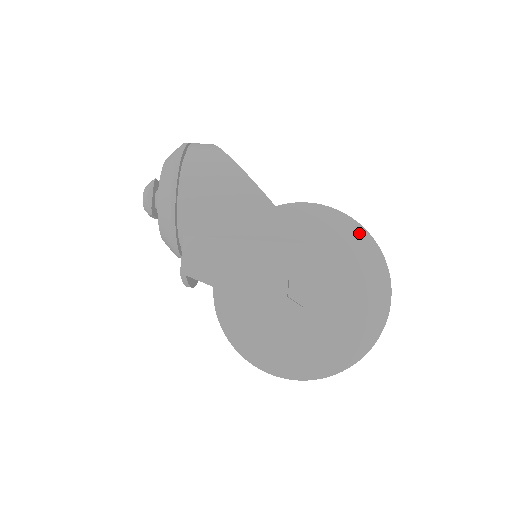
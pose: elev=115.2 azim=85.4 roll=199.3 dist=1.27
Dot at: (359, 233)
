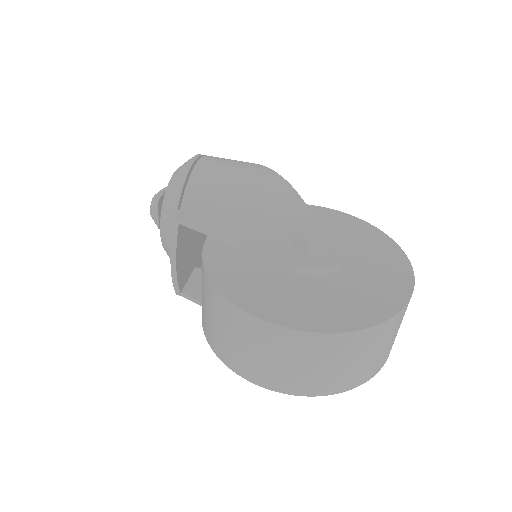
Dot at: (372, 230)
